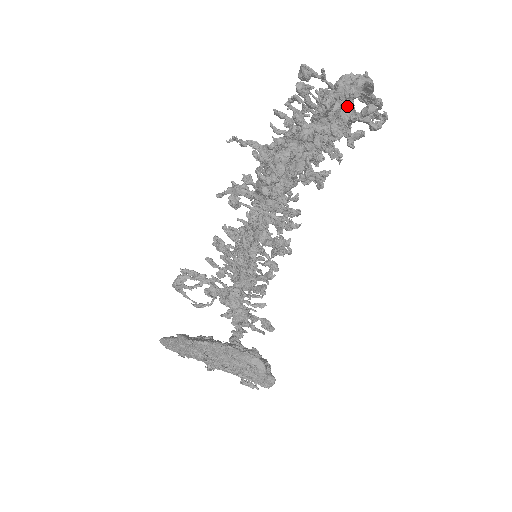
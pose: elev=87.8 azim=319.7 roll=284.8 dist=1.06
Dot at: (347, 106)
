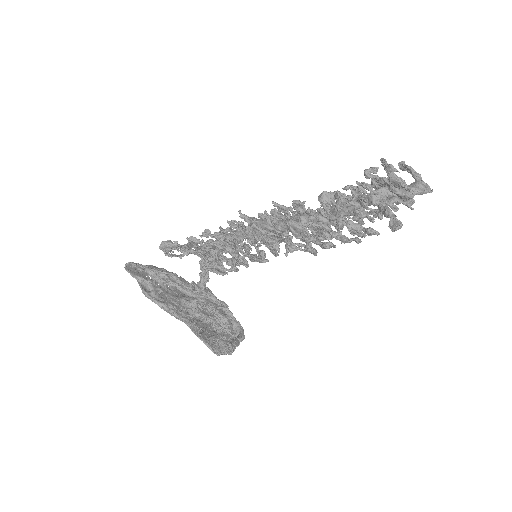
Dot at: occluded
